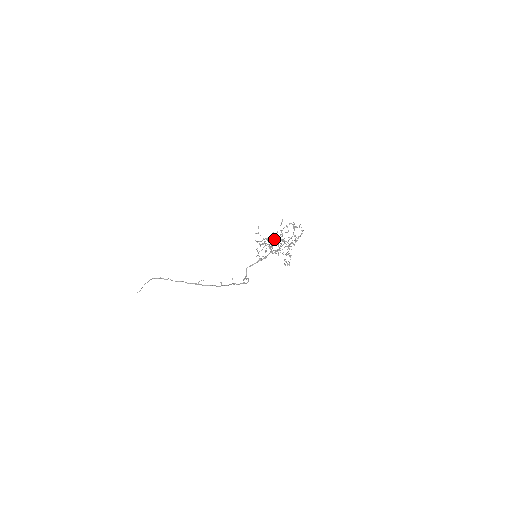
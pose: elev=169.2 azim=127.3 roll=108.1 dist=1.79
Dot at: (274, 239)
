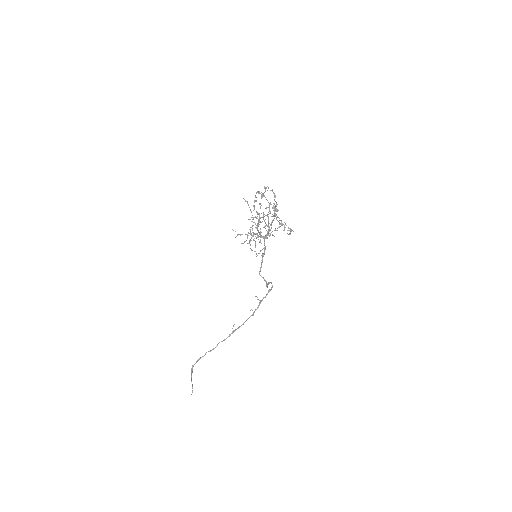
Dot at: occluded
